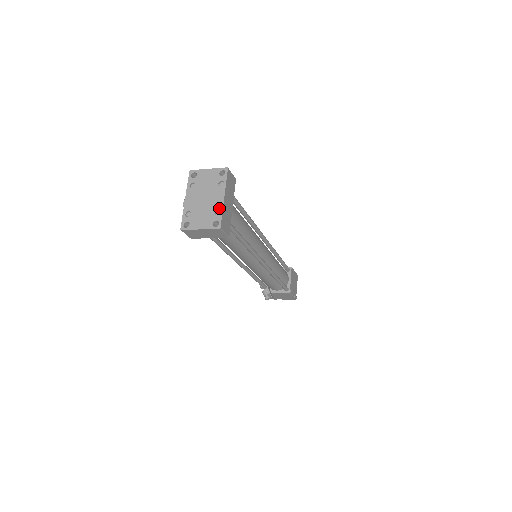
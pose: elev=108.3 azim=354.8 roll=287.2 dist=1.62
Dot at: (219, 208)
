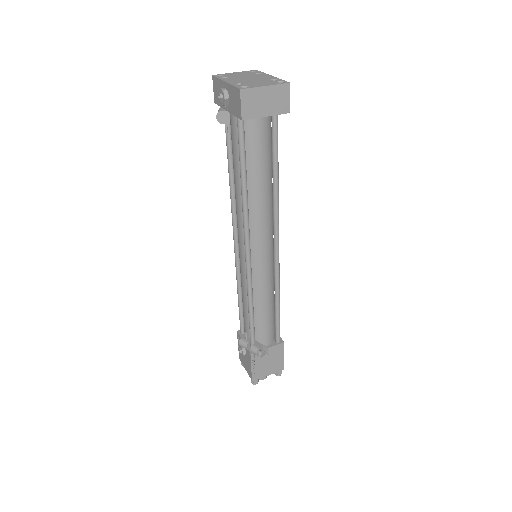
Dot at: (274, 78)
